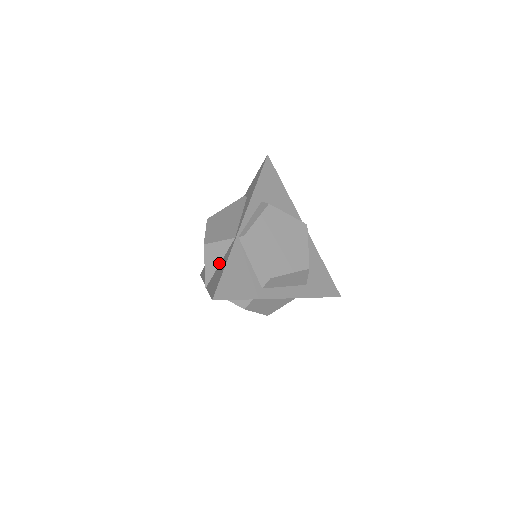
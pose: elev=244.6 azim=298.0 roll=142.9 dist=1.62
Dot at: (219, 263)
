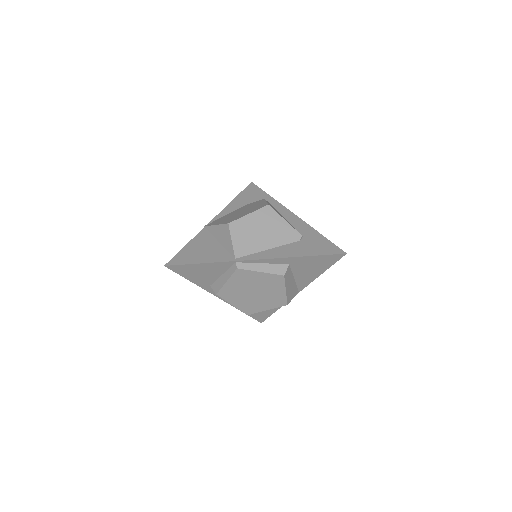
Dot at: (219, 241)
